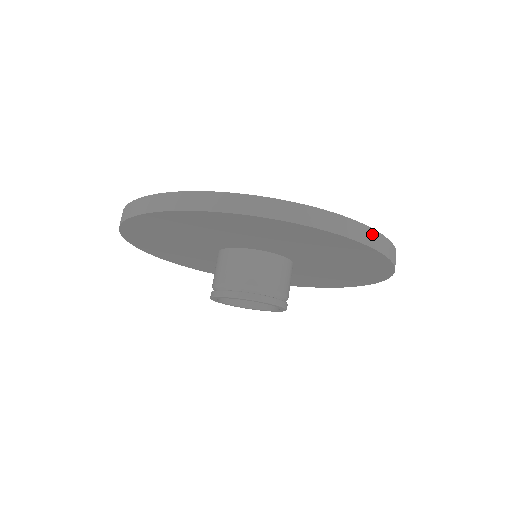
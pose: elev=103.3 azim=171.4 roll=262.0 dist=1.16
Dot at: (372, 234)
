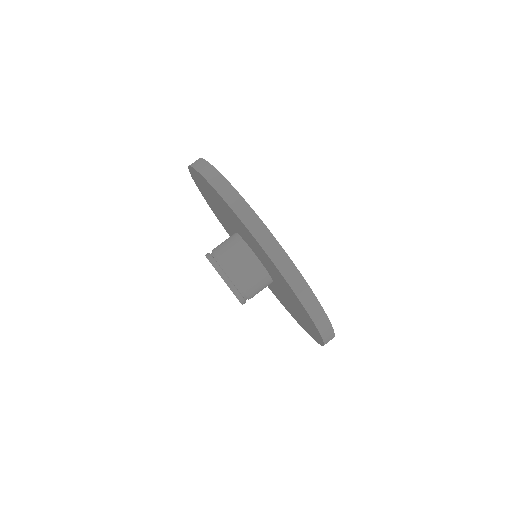
Dot at: (325, 320)
